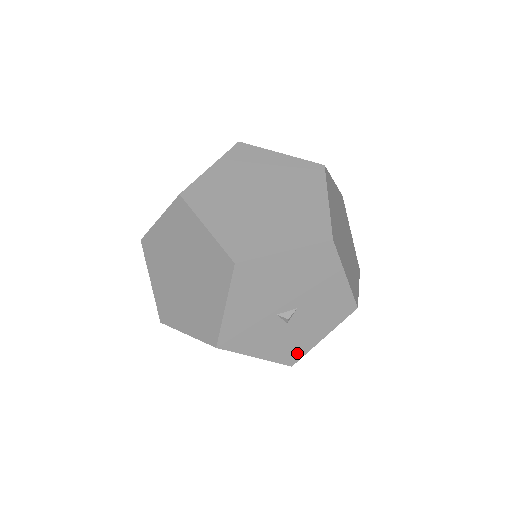
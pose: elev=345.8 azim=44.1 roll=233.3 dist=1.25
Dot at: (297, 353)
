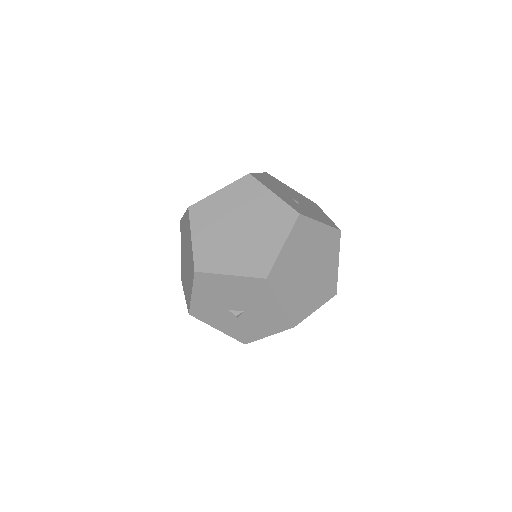
Dot at: (248, 338)
